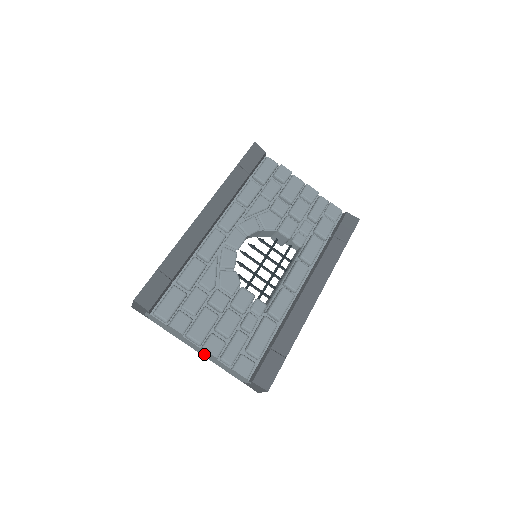
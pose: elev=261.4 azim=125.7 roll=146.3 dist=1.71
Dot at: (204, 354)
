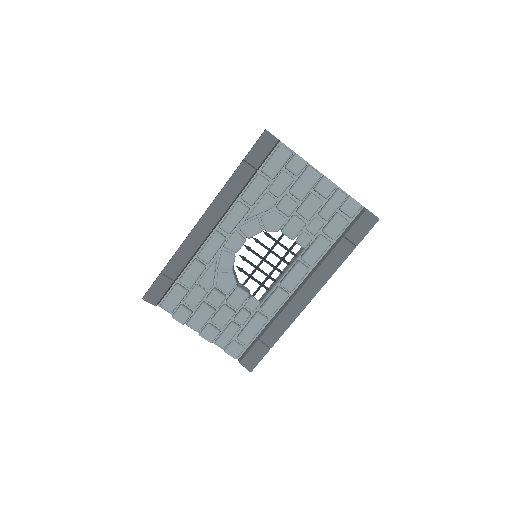
Dot at: occluded
